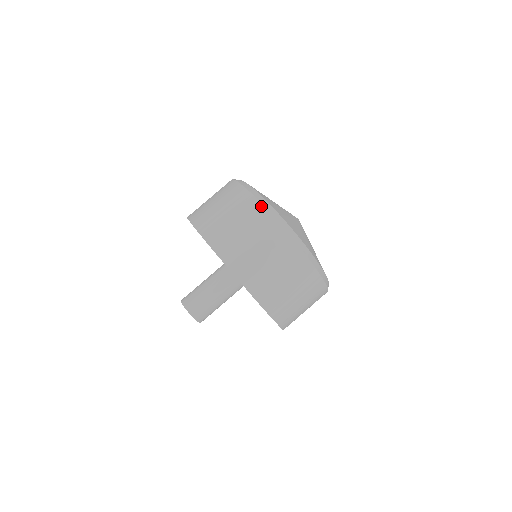
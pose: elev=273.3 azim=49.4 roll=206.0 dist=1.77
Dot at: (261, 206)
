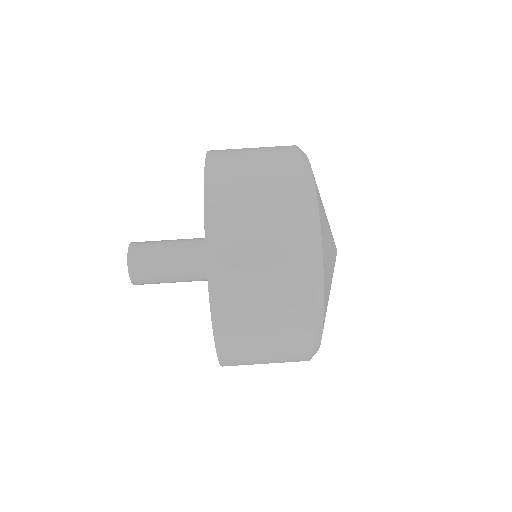
Dot at: (310, 253)
